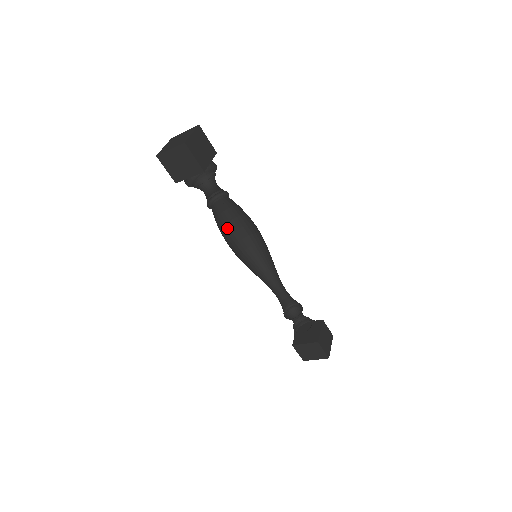
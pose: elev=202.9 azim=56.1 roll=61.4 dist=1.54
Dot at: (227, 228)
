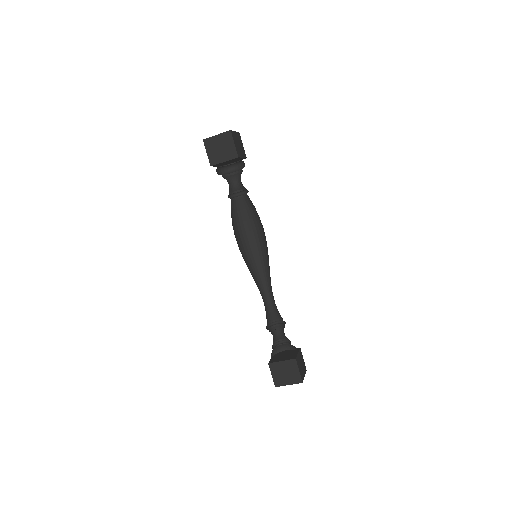
Dot at: (236, 227)
